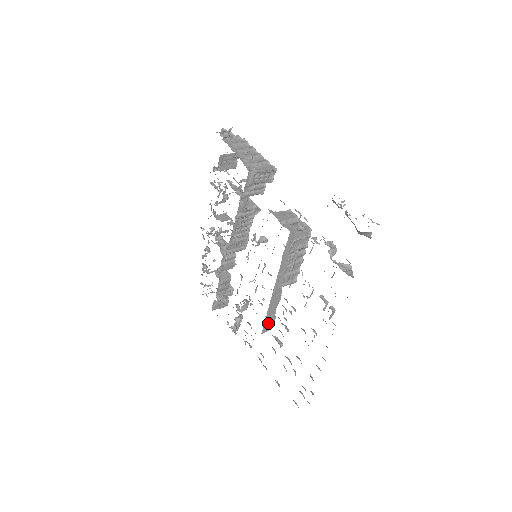
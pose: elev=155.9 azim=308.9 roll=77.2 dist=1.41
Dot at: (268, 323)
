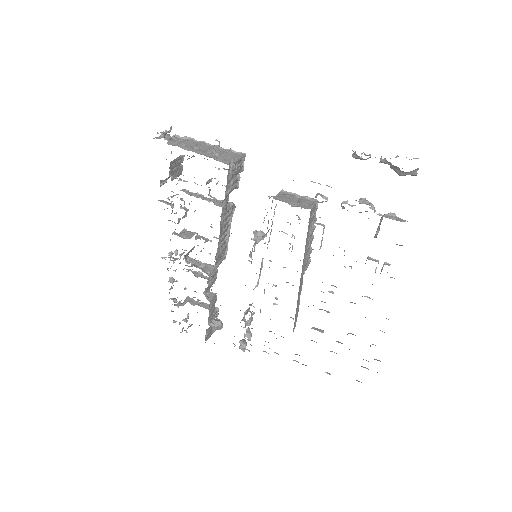
Dot at: (295, 319)
